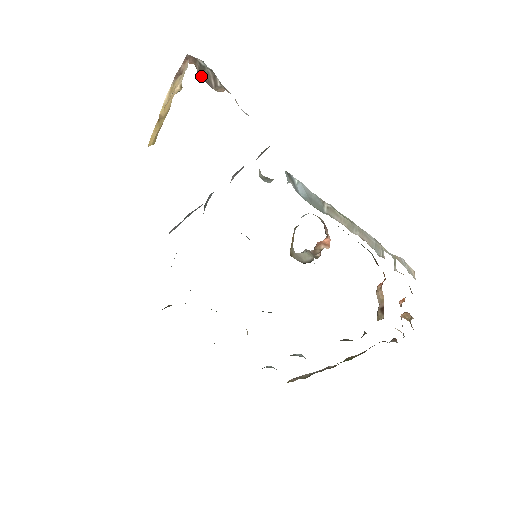
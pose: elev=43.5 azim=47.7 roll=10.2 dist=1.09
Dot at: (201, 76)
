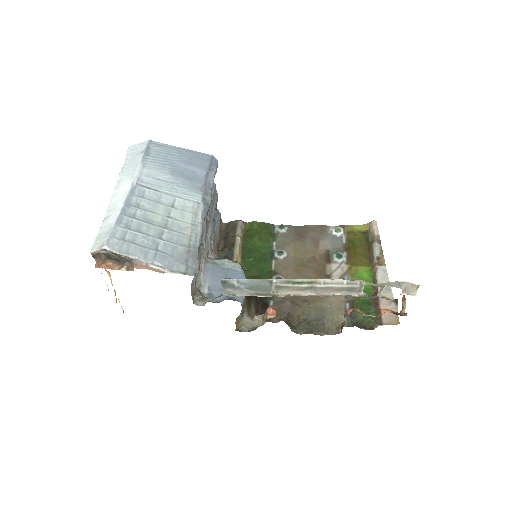
Dot at: (112, 262)
